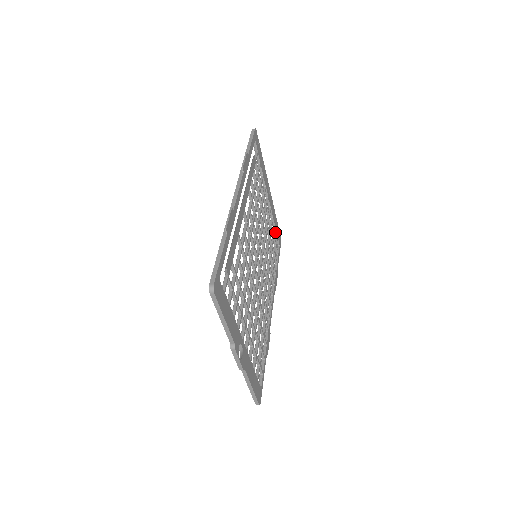
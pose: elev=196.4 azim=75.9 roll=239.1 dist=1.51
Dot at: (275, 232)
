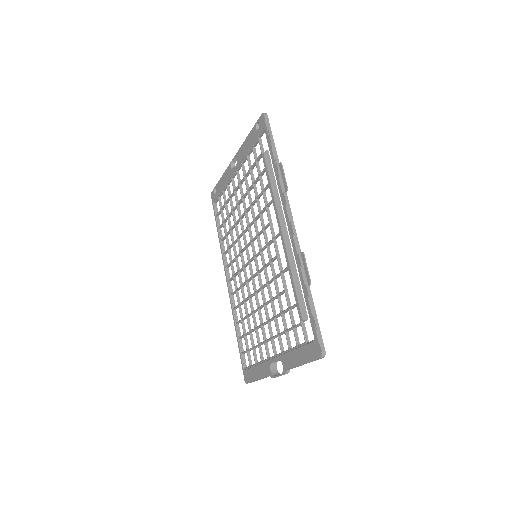
Dot at: (221, 194)
